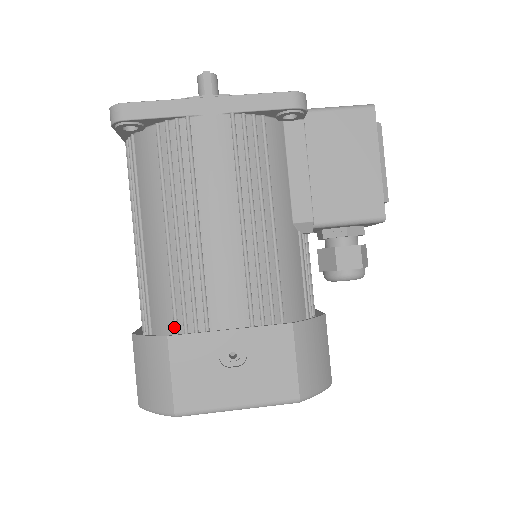
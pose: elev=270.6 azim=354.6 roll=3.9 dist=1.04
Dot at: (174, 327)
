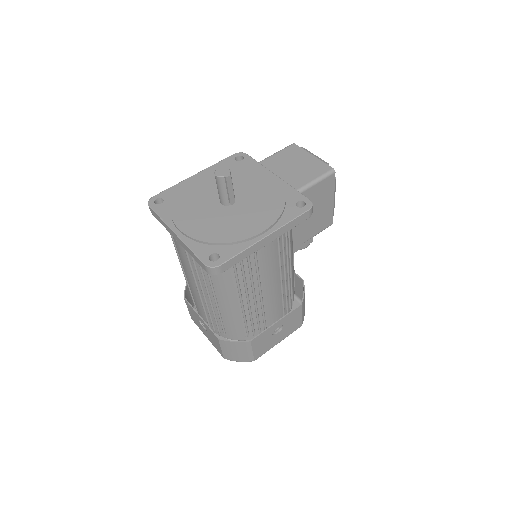
Dot at: (247, 332)
